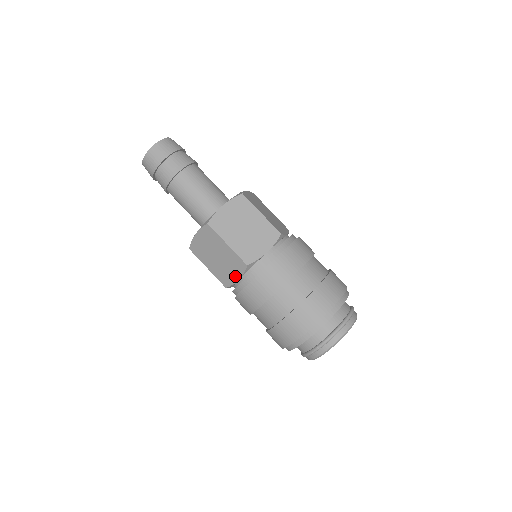
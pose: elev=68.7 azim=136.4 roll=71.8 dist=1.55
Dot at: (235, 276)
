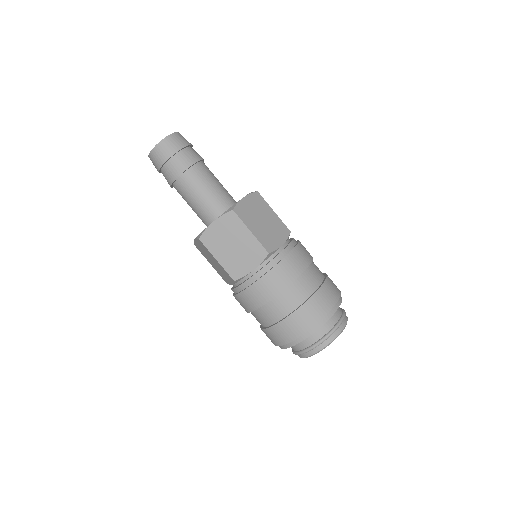
Dot at: (250, 266)
